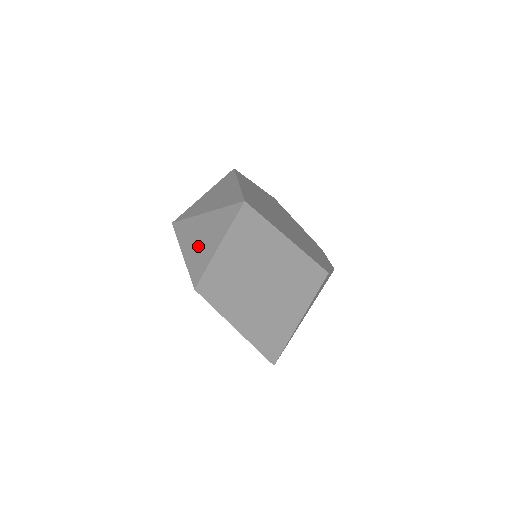
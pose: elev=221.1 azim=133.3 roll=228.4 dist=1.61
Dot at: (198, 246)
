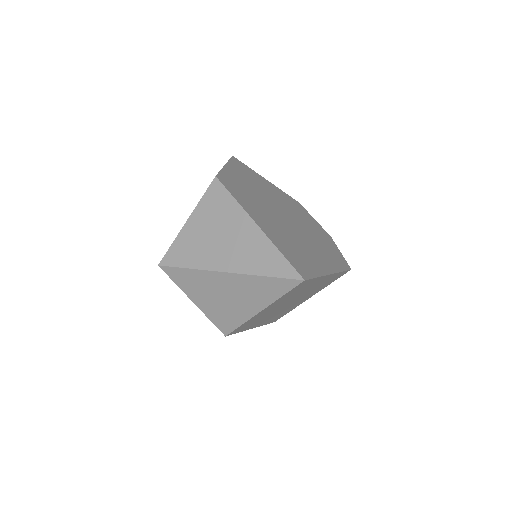
Dot at: (222, 301)
